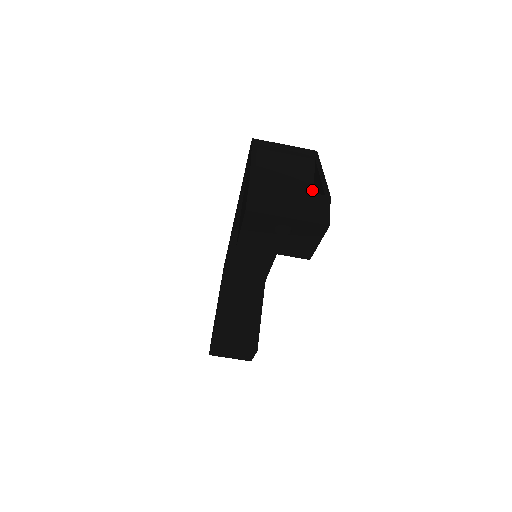
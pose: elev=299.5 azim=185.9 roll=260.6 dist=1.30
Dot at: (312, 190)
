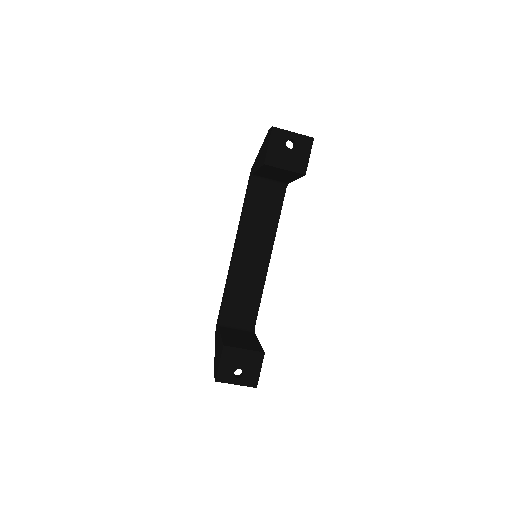
Dot at: occluded
